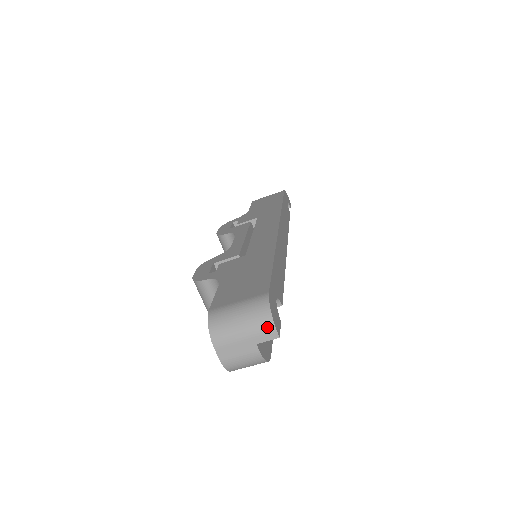
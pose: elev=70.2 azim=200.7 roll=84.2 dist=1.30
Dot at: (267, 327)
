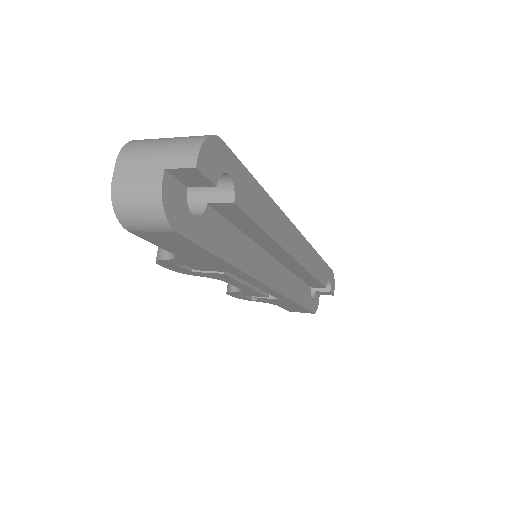
Dot at: (190, 149)
